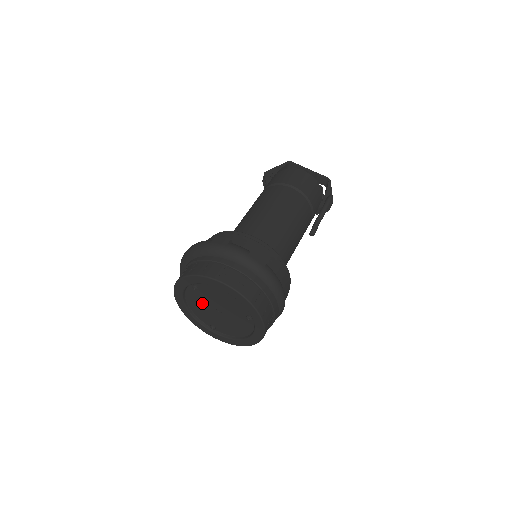
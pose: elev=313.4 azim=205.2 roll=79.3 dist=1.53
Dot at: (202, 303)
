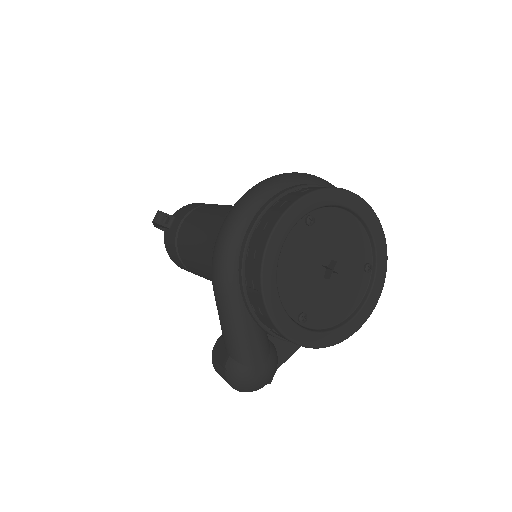
Dot at: (304, 259)
